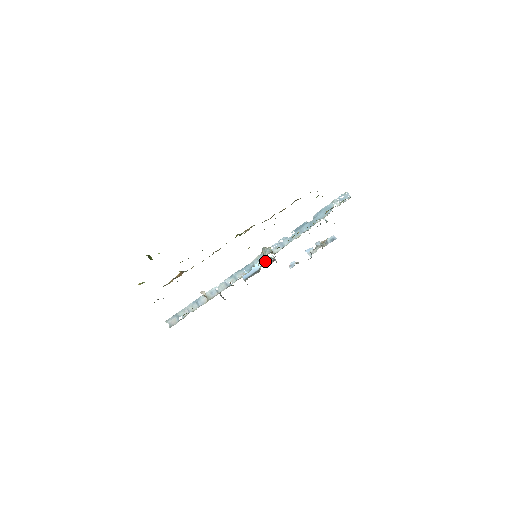
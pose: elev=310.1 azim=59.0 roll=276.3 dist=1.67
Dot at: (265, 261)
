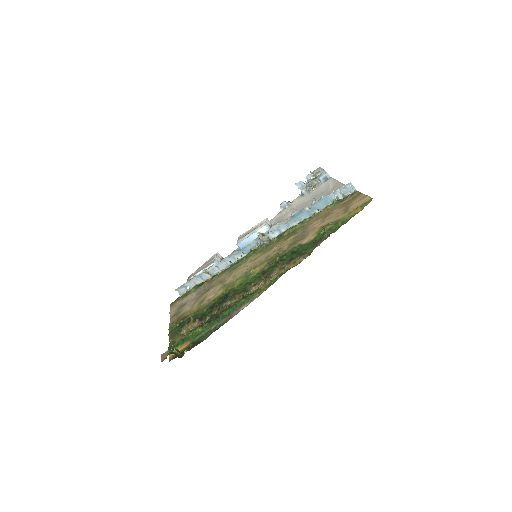
Dot at: occluded
